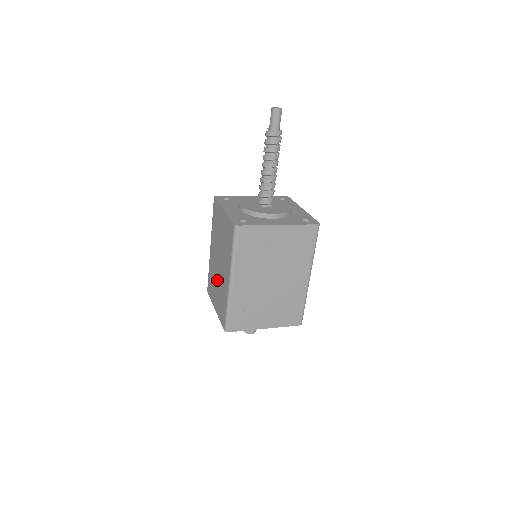
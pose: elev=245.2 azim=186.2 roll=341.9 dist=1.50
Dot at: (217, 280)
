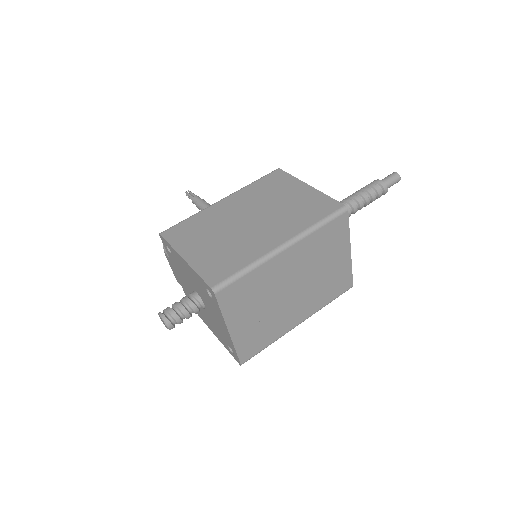
Dot at: (226, 233)
